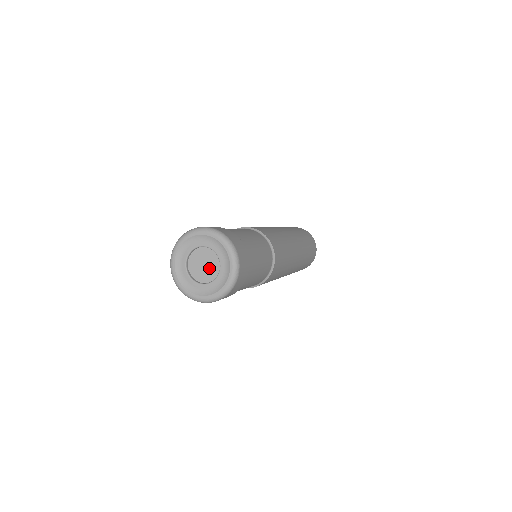
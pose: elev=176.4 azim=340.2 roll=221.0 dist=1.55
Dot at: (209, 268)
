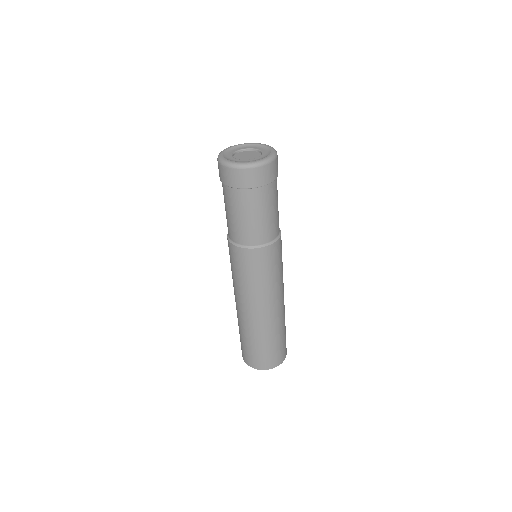
Dot at: (251, 157)
